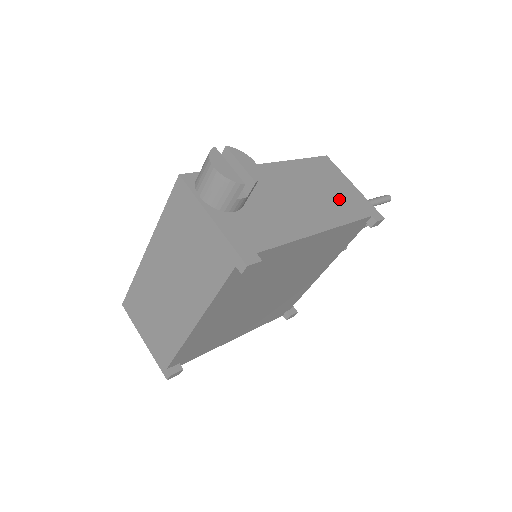
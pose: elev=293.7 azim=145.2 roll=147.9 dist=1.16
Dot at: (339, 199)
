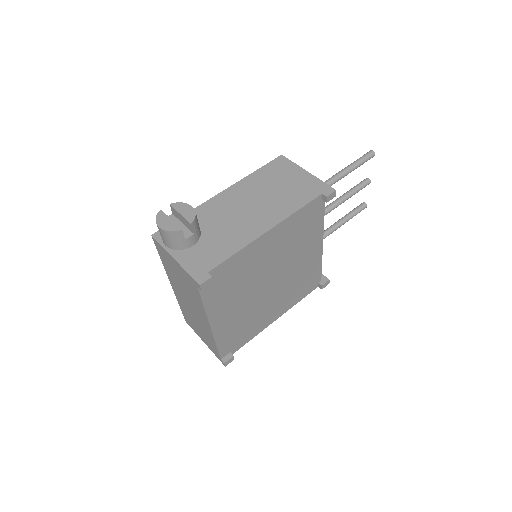
Dot at: (289, 192)
